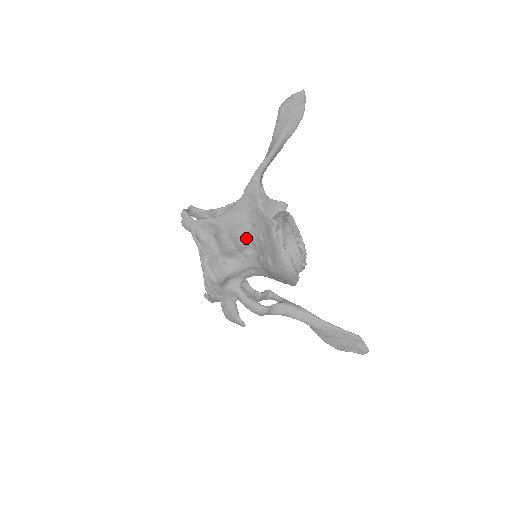
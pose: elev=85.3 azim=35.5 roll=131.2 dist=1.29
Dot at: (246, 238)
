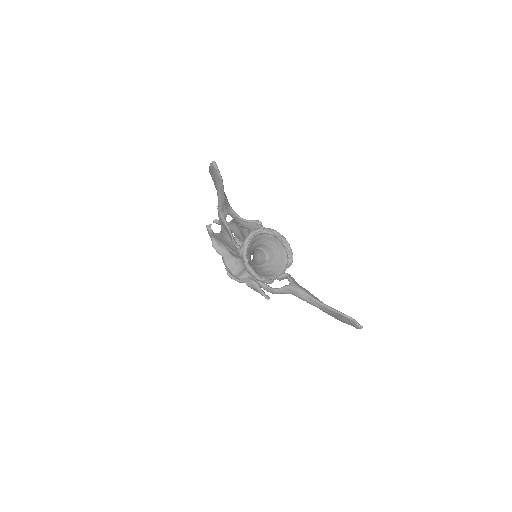
Dot at: (236, 249)
